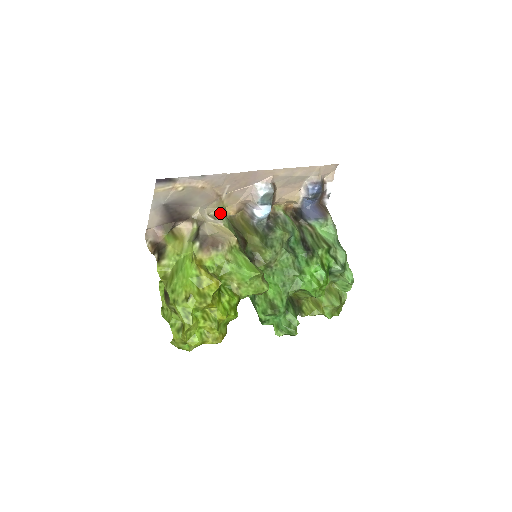
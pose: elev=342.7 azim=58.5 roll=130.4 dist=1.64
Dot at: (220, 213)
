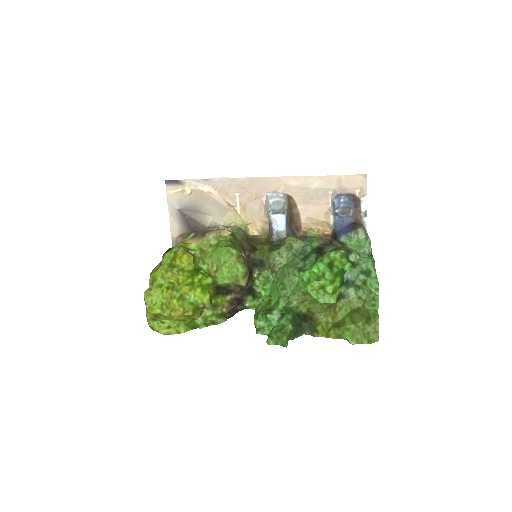
Dot at: (236, 226)
